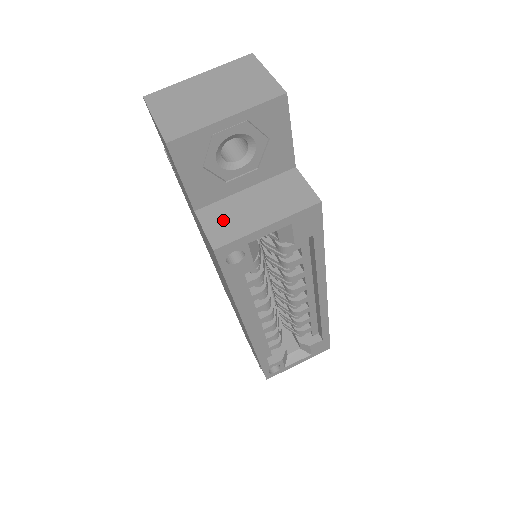
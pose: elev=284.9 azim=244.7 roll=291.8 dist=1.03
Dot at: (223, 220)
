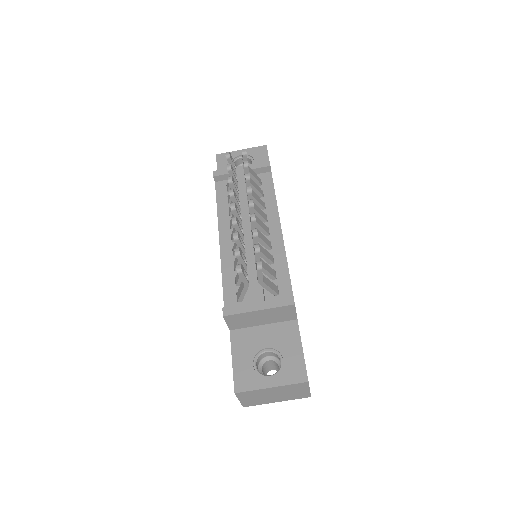
Dot at: occluded
